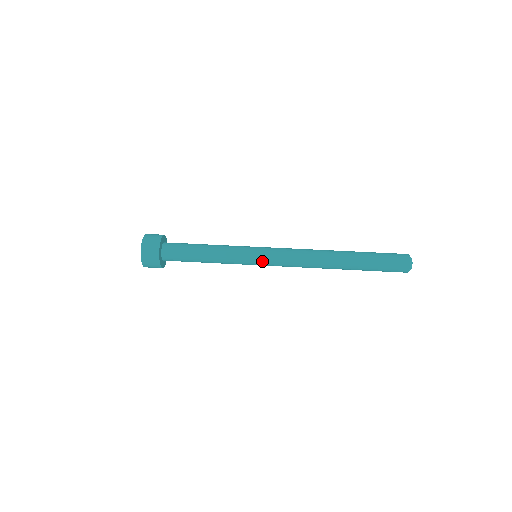
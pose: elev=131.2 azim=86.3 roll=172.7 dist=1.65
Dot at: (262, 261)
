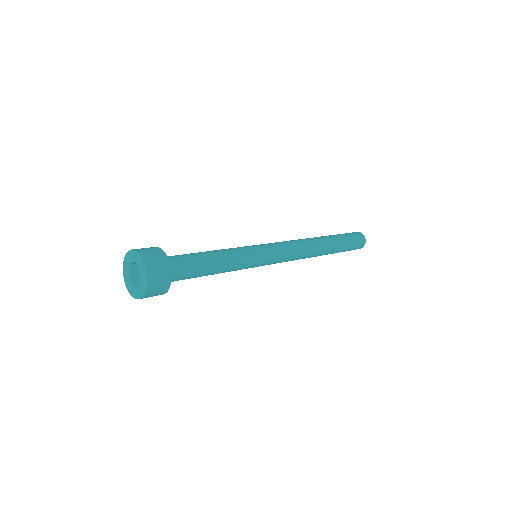
Dot at: (268, 251)
